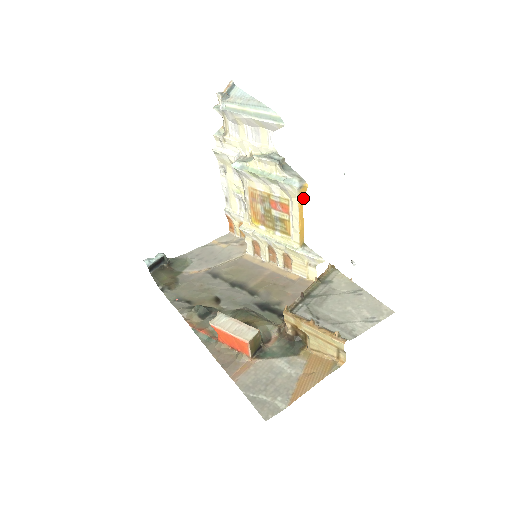
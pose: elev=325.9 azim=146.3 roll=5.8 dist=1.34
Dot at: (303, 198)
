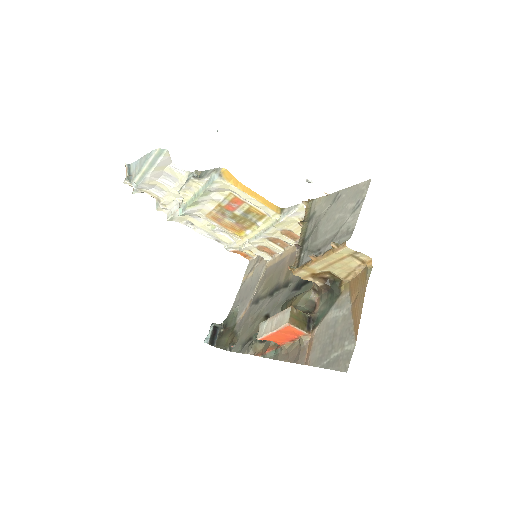
Dot at: (236, 180)
